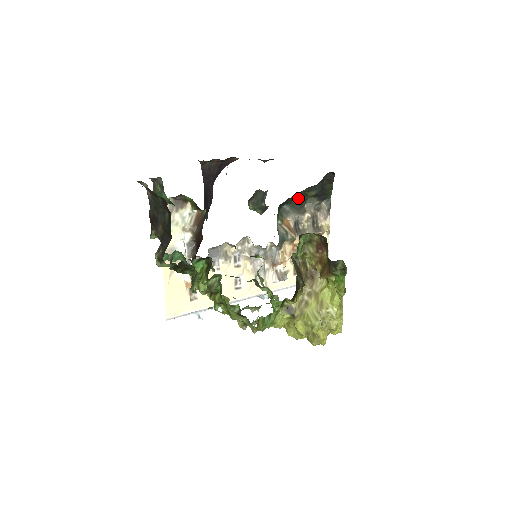
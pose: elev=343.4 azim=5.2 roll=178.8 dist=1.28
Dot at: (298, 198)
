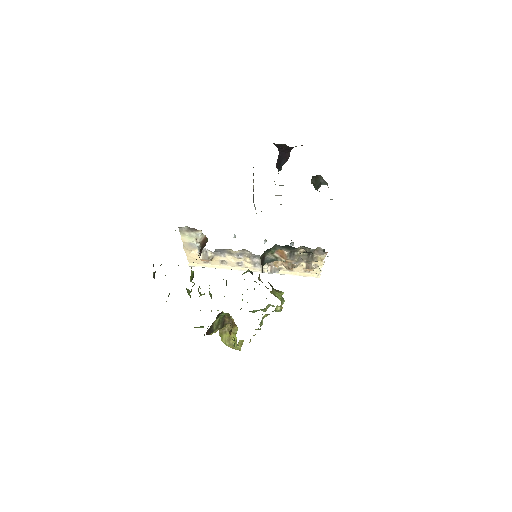
Dot at: (289, 246)
